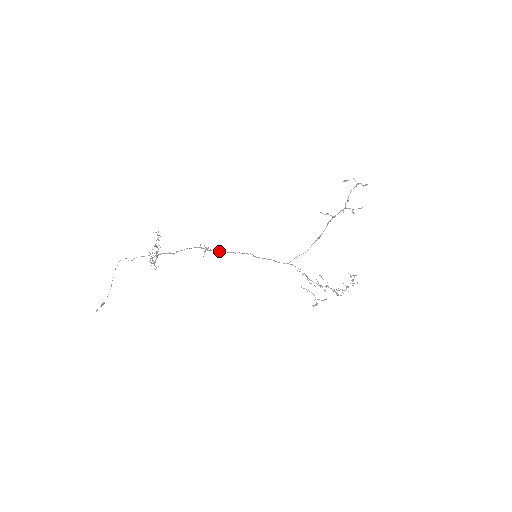
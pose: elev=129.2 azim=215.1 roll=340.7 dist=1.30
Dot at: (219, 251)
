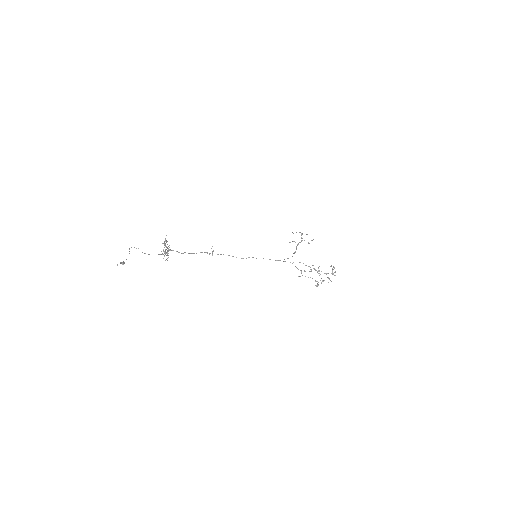
Dot at: (223, 254)
